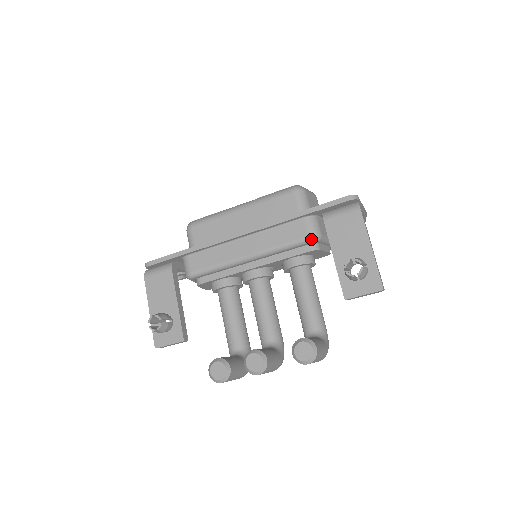
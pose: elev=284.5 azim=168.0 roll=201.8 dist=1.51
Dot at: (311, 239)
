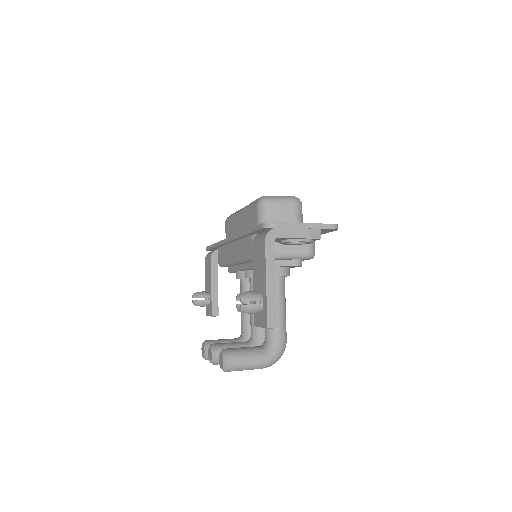
Dot at: occluded
